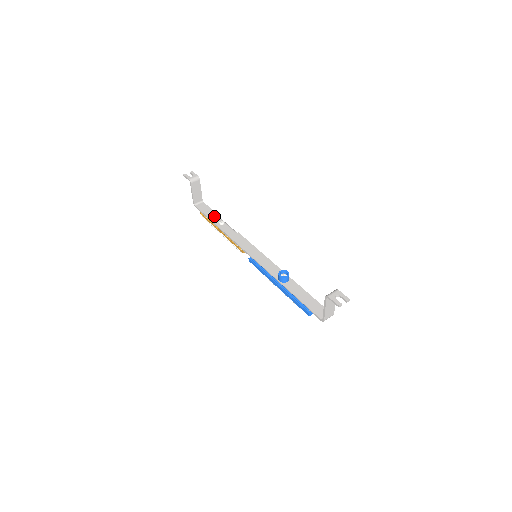
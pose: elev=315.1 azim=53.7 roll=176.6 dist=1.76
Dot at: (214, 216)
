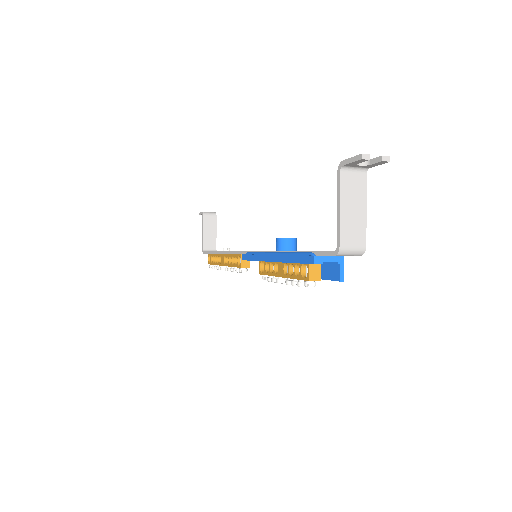
Dot at: occluded
